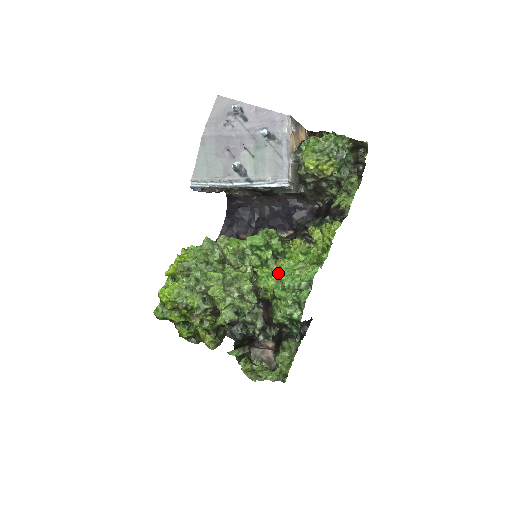
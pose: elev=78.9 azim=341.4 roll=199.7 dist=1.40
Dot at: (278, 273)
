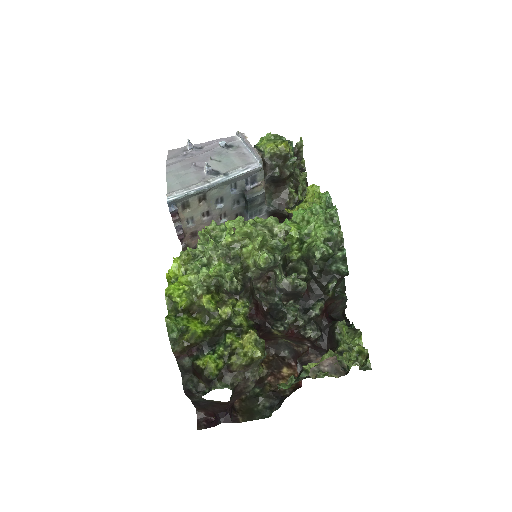
Dot at: (293, 219)
